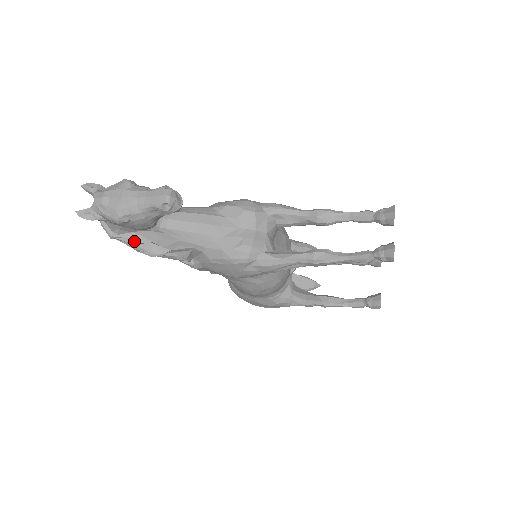
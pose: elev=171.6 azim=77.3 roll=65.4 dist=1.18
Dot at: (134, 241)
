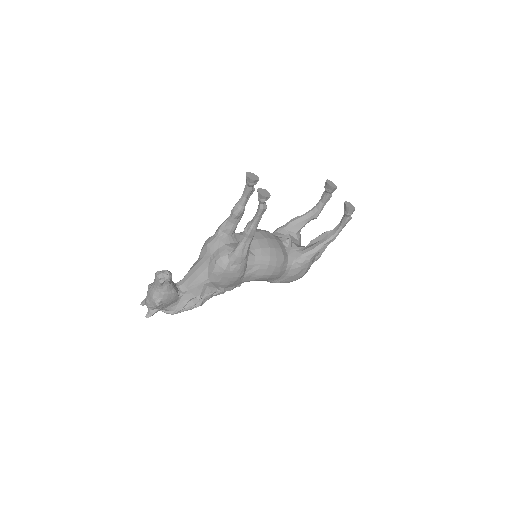
Dot at: (182, 307)
